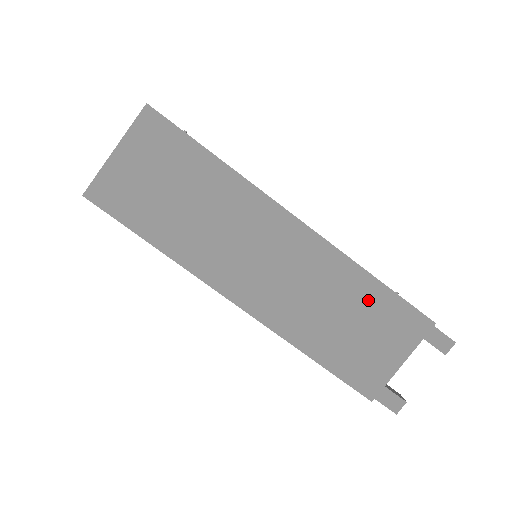
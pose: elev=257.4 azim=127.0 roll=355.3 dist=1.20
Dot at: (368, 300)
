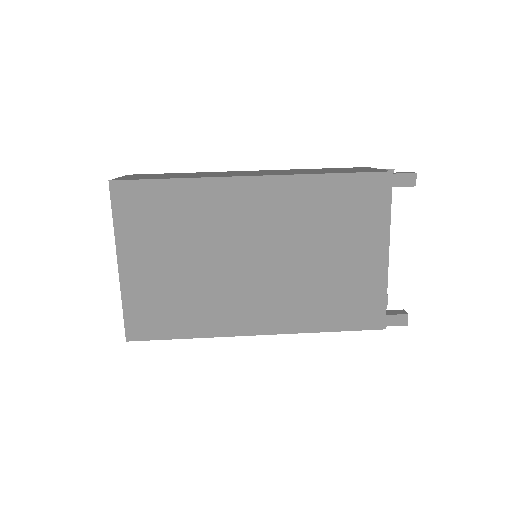
Dot at: (323, 169)
